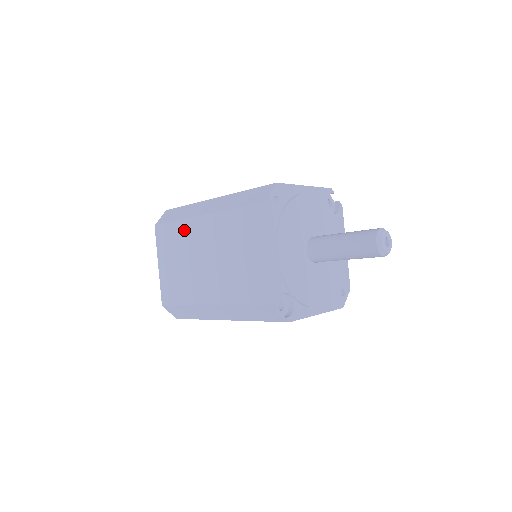
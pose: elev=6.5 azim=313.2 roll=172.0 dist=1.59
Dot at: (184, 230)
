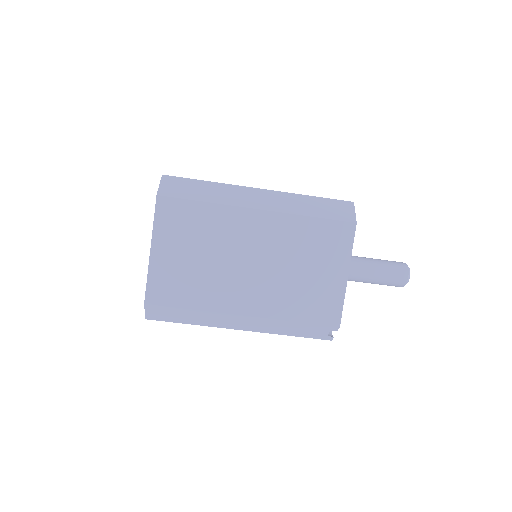
Dot at: (219, 218)
